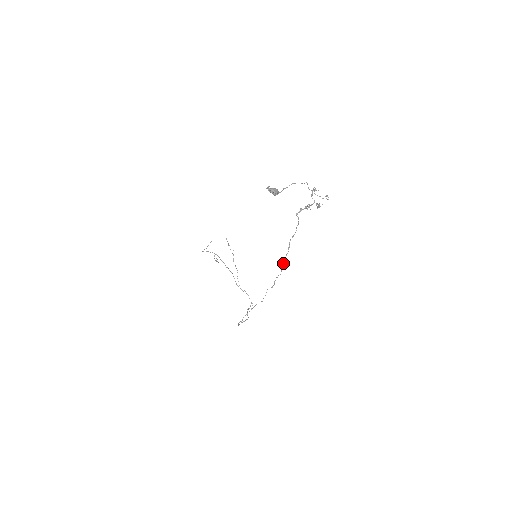
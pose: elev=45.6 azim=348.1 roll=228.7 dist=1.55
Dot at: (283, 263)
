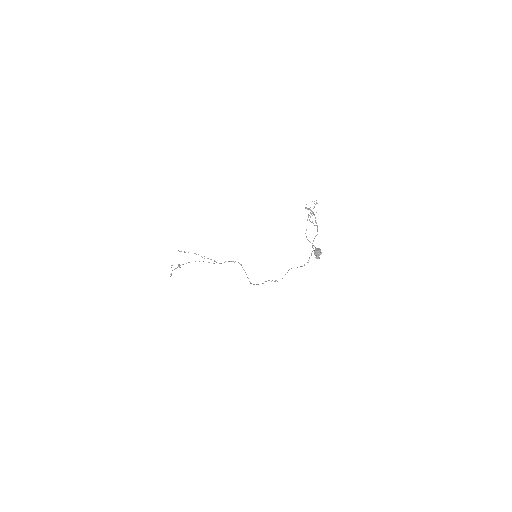
Dot at: occluded
